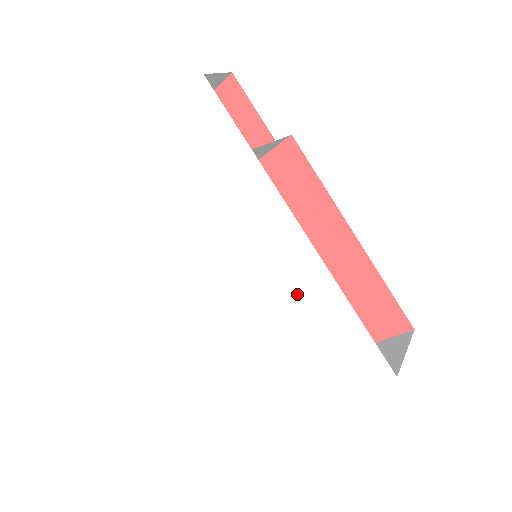
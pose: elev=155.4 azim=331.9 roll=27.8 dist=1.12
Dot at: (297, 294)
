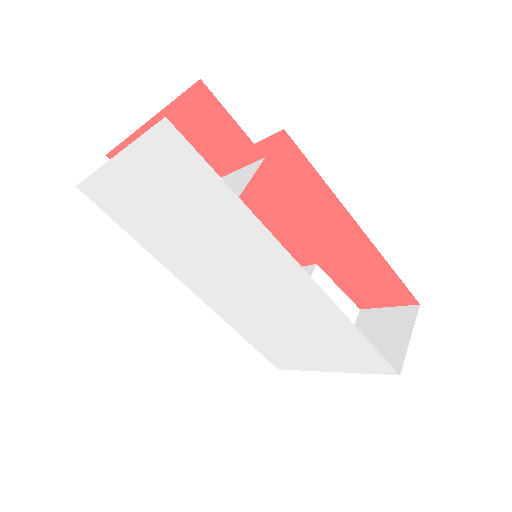
Dot at: (302, 310)
